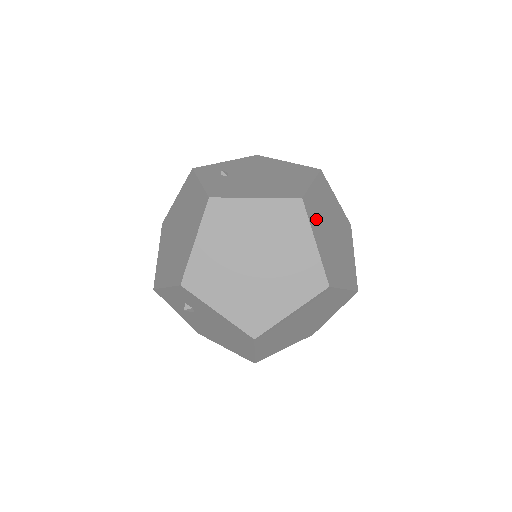
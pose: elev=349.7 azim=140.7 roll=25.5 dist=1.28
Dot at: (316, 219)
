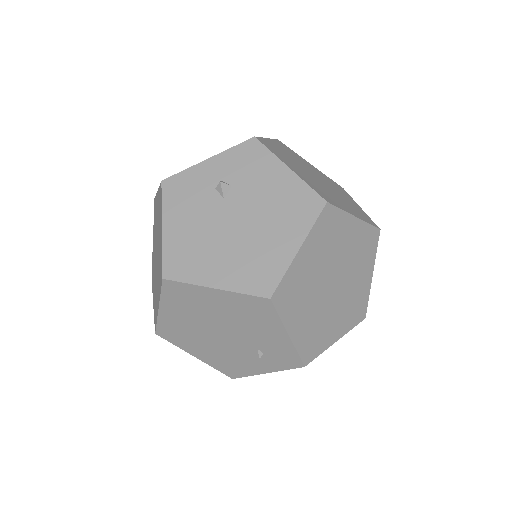
Dot at: occluded
